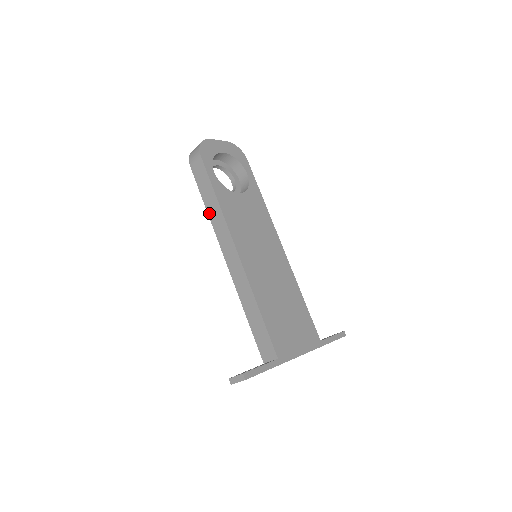
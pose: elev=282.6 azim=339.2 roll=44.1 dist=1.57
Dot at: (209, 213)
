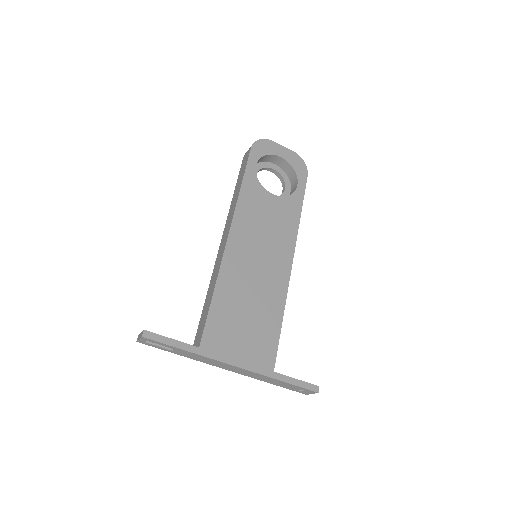
Dot at: (232, 199)
